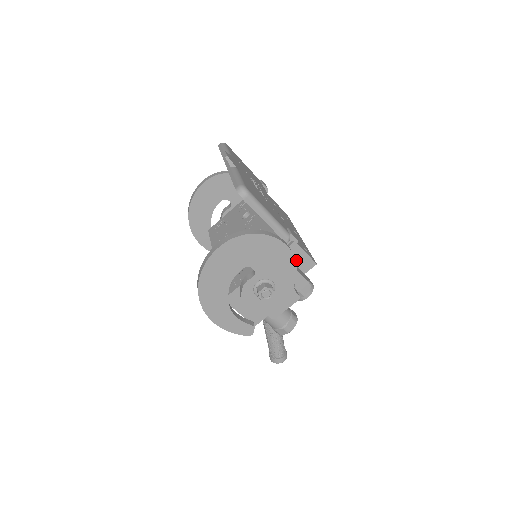
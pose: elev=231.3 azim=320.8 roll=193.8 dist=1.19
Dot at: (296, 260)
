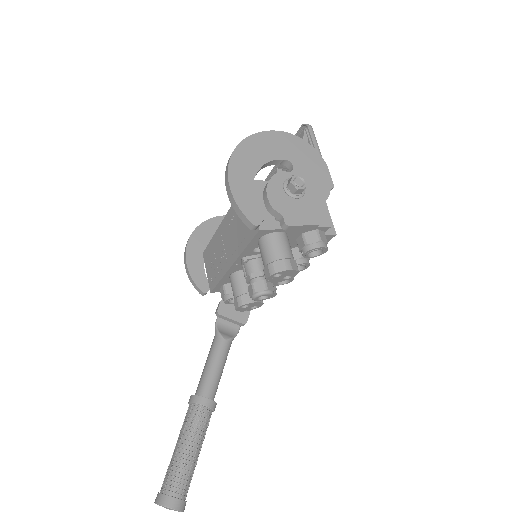
Dot at: occluded
